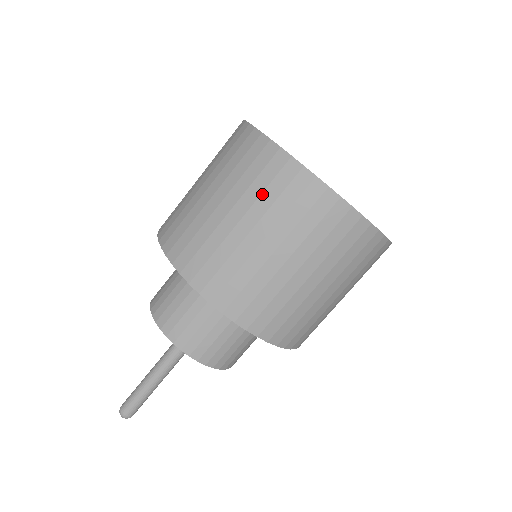
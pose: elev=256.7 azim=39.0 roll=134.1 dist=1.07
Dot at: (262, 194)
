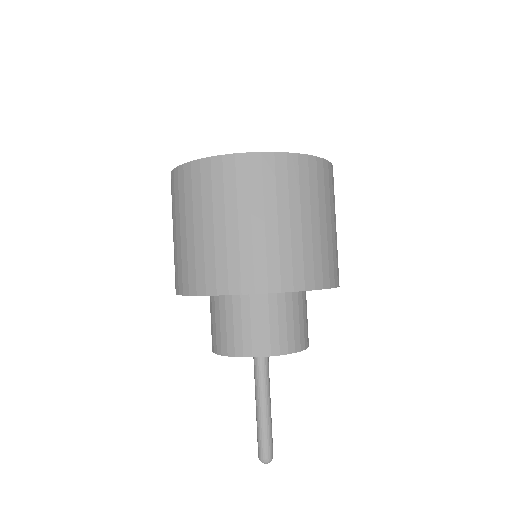
Dot at: (237, 193)
